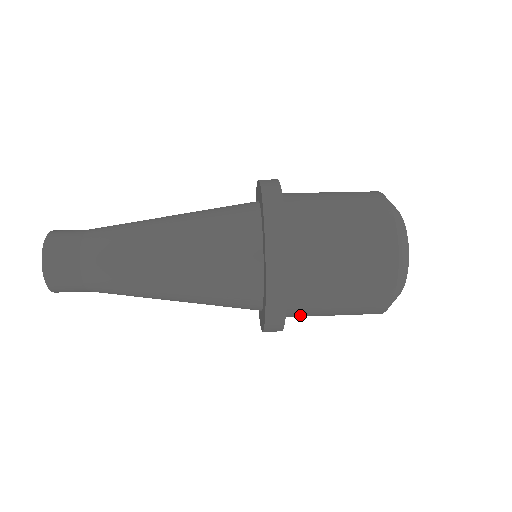
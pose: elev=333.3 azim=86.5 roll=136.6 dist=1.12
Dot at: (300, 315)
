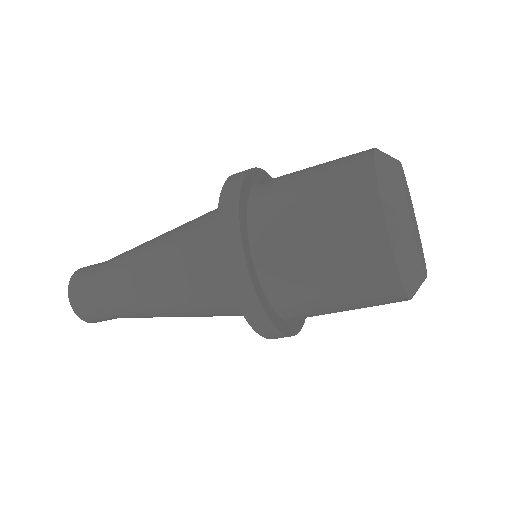
Dot at: (268, 215)
